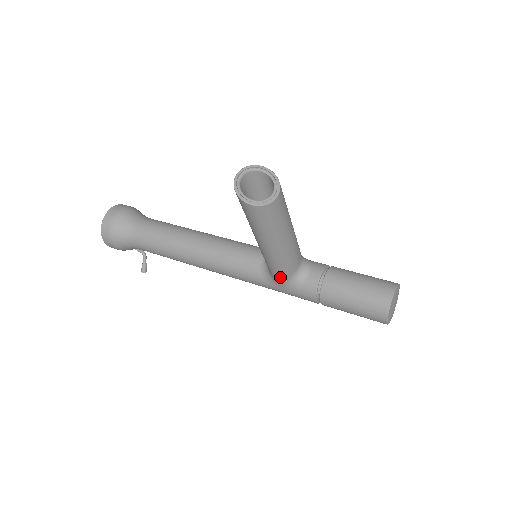
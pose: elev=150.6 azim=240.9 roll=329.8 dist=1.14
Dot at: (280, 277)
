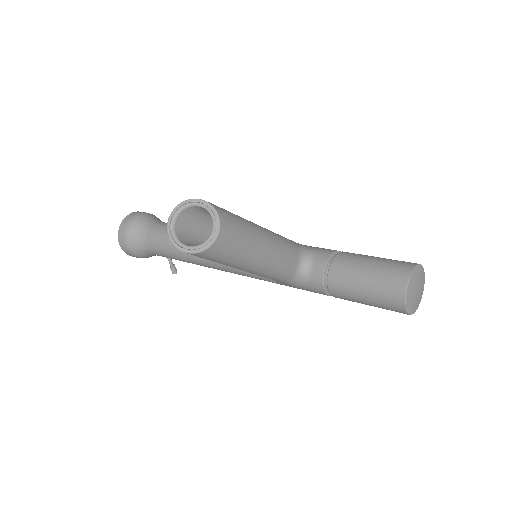
Dot at: (280, 281)
